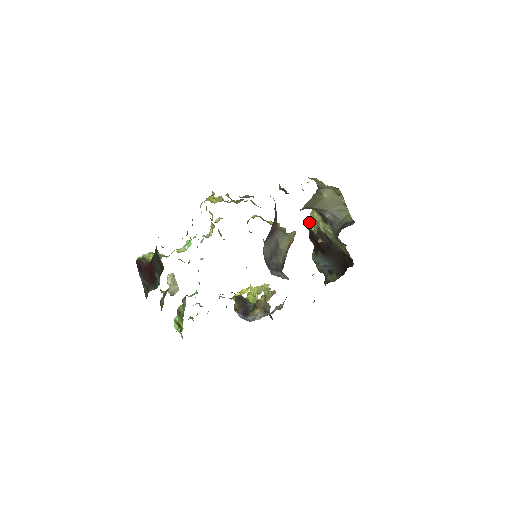
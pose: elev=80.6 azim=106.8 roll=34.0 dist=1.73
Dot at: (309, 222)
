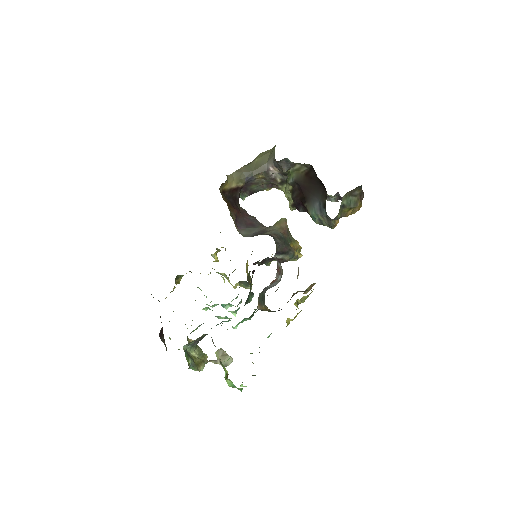
Dot at: (289, 203)
